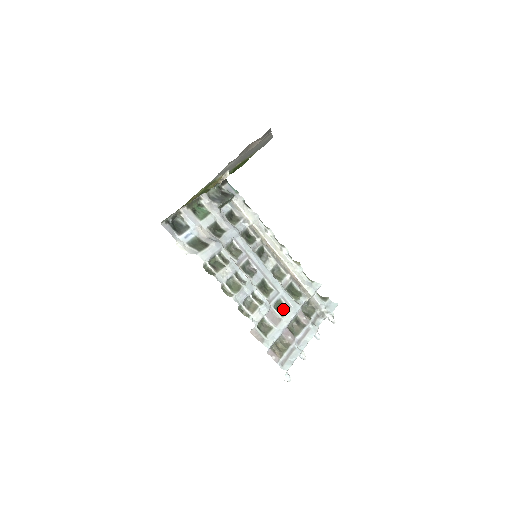
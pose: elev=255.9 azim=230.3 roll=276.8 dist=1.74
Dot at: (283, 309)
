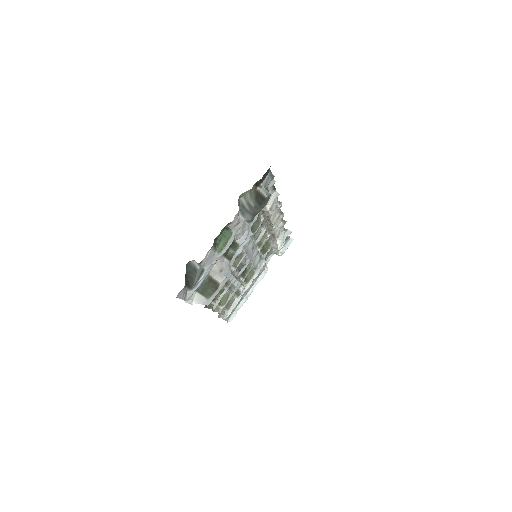
Dot at: (250, 274)
